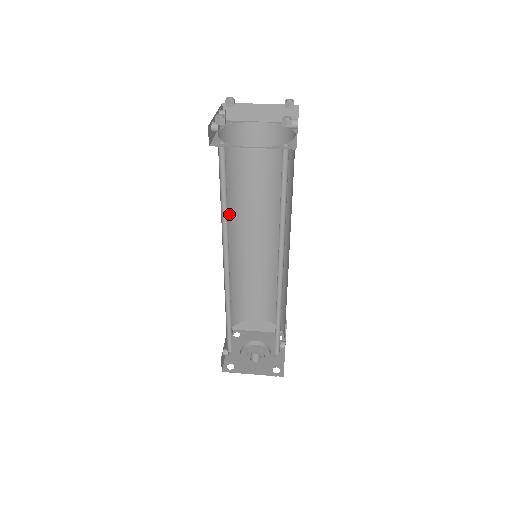
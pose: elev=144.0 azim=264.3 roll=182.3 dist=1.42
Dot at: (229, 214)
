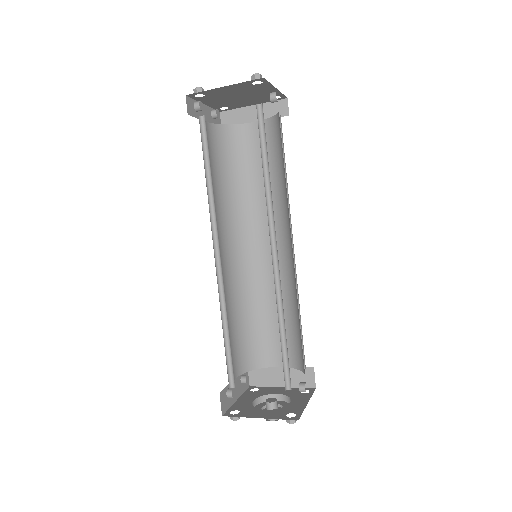
Dot at: (230, 218)
